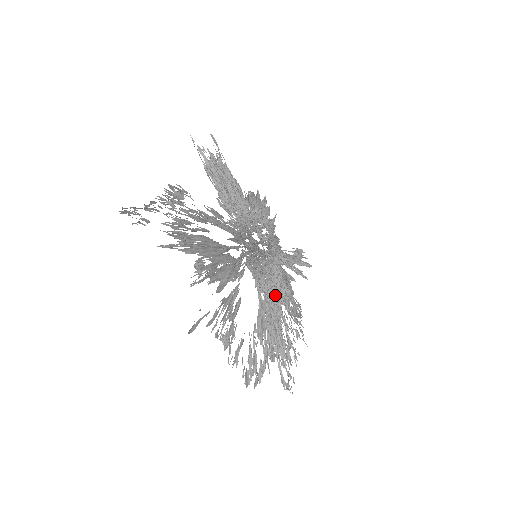
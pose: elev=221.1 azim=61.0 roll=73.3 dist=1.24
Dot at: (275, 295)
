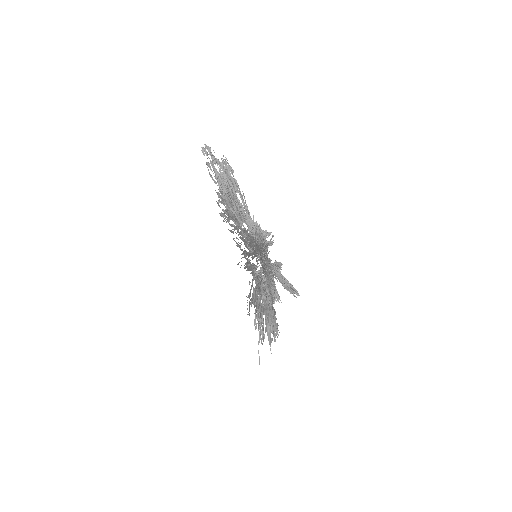
Dot at: (264, 251)
